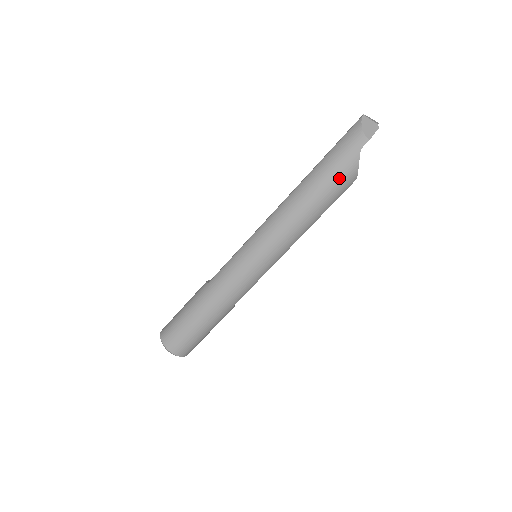
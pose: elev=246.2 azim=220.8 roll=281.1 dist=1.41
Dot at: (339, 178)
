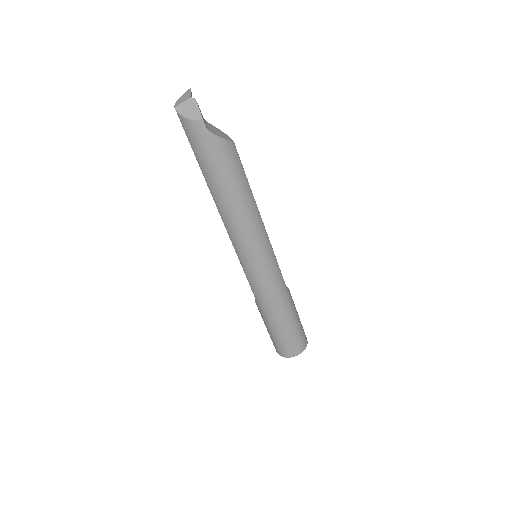
Dot at: (224, 162)
